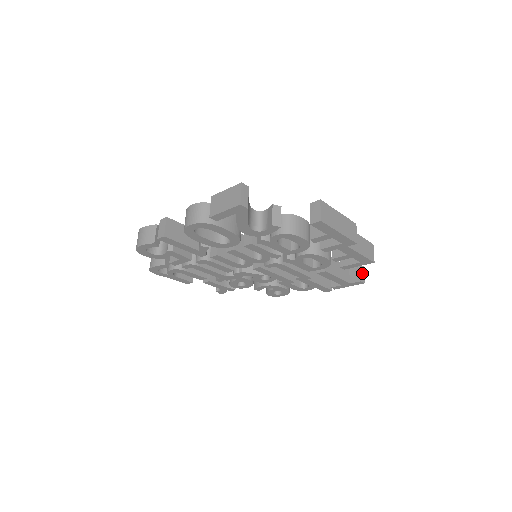
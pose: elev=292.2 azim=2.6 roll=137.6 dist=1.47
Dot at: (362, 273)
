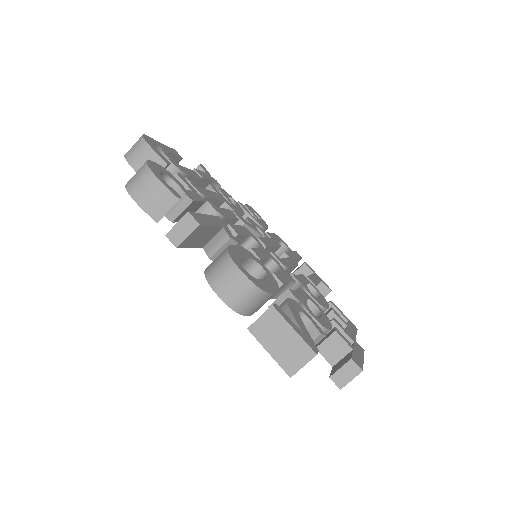
Dot at: occluded
